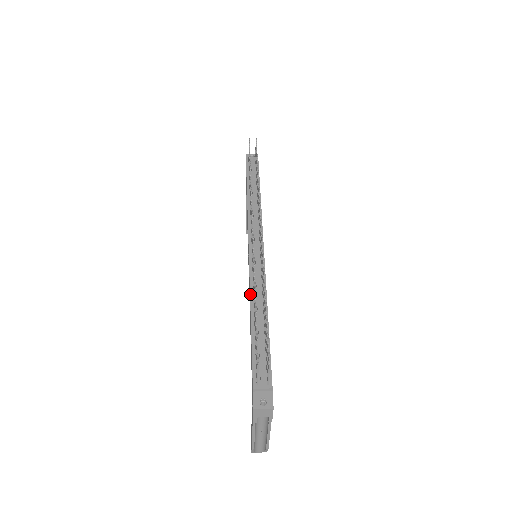
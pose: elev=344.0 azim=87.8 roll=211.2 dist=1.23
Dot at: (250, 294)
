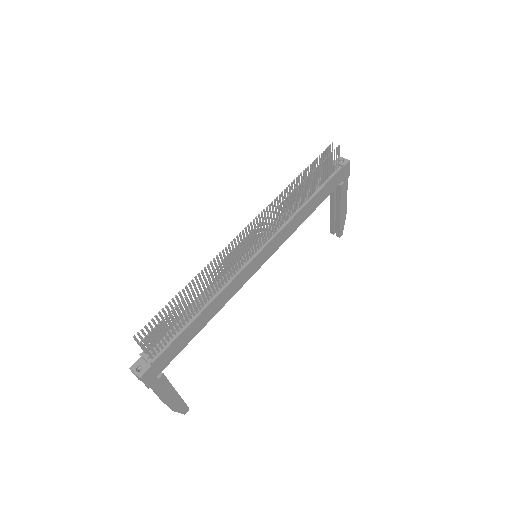
Dot at: occluded
